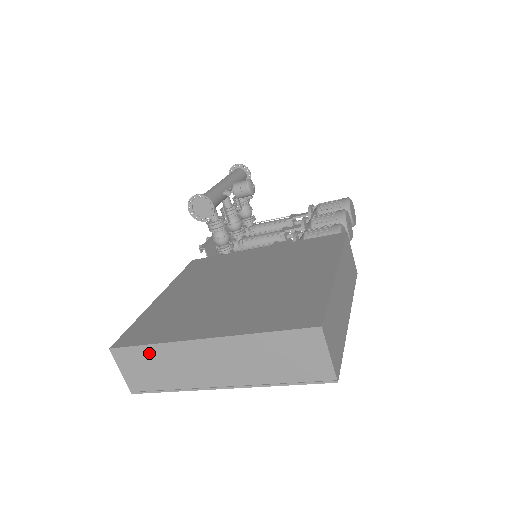
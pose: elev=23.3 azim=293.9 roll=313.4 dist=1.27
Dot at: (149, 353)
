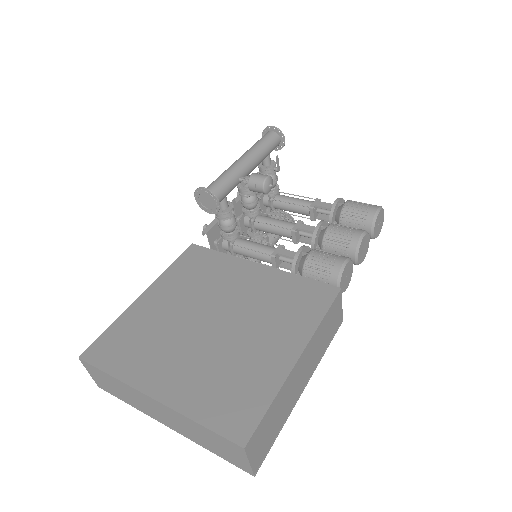
Dot at: (109, 378)
